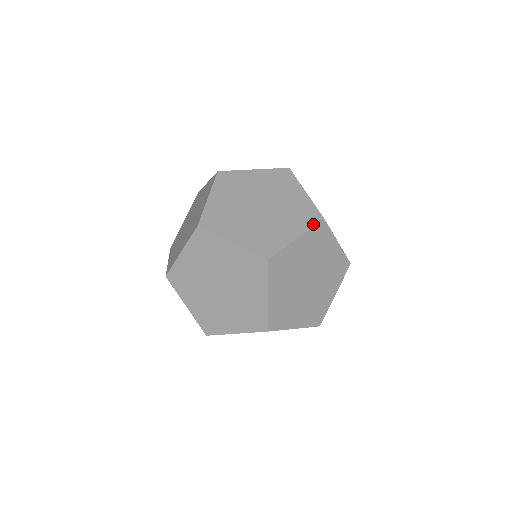
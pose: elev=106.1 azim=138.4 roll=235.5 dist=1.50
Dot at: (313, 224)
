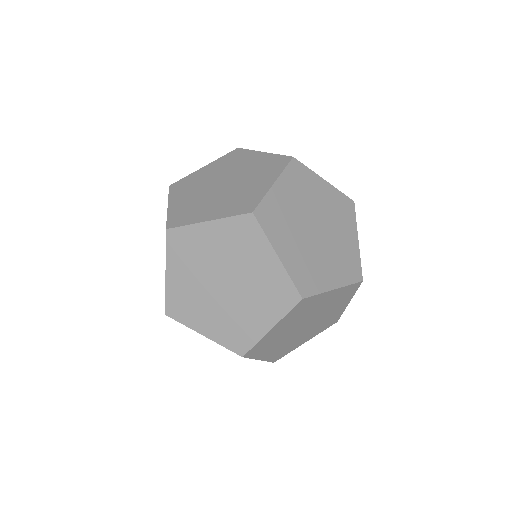
Dot at: occluded
